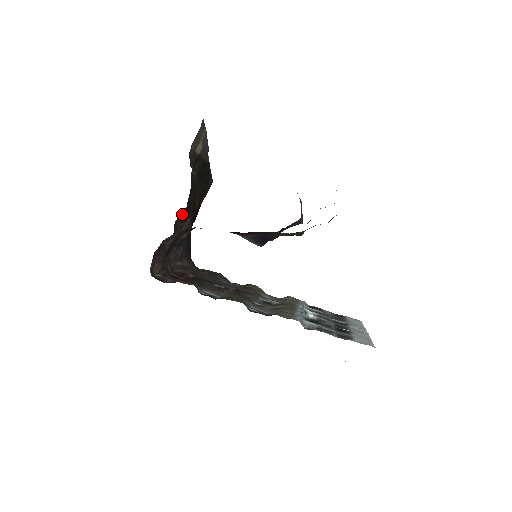
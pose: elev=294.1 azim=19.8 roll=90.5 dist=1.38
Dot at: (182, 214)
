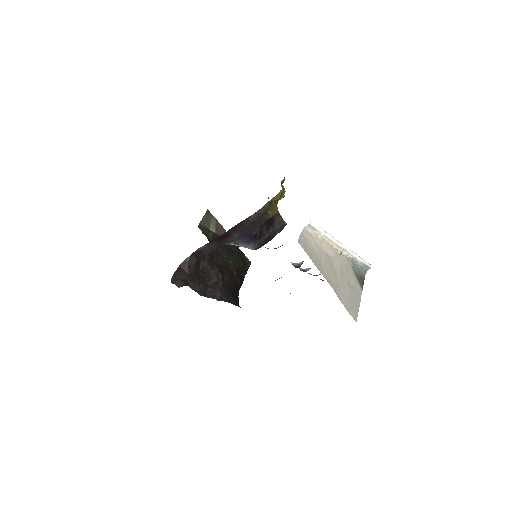
Dot at: (206, 264)
